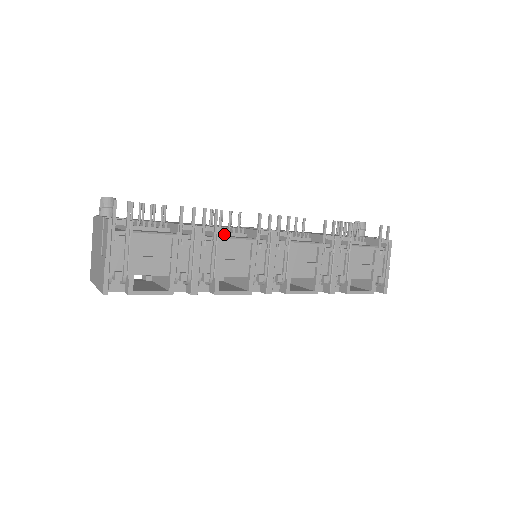
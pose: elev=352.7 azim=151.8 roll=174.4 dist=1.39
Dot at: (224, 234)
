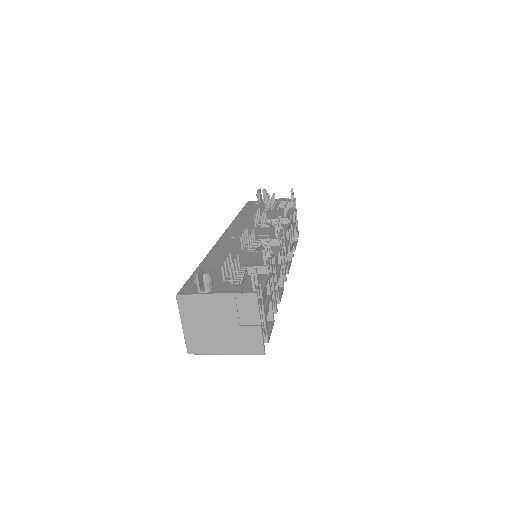
Dot at: occluded
